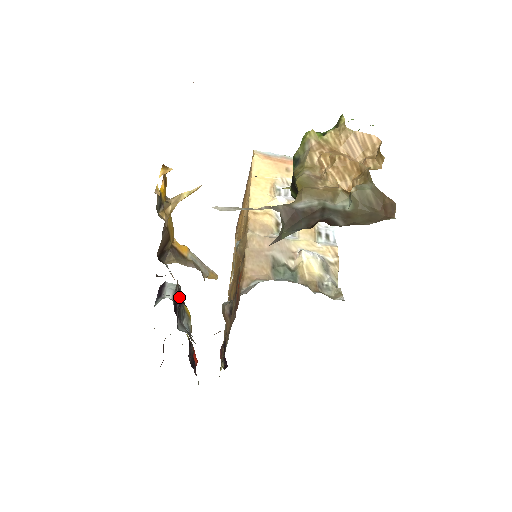
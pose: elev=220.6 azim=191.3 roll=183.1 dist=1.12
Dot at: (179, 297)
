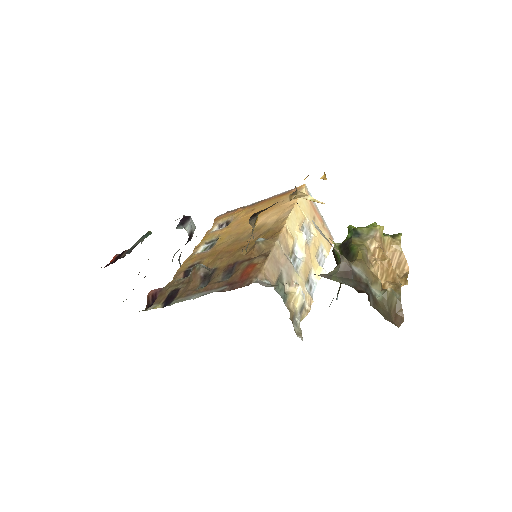
Dot at: occluded
